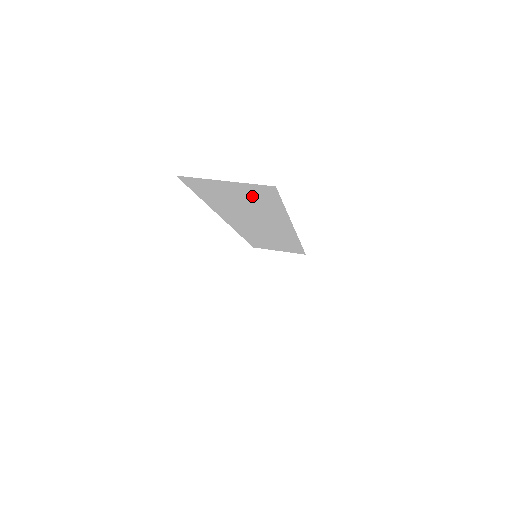
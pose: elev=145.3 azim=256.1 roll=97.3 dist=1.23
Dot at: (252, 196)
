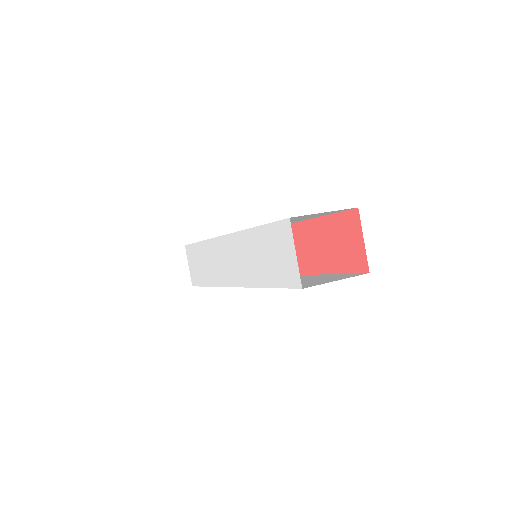
Dot at: (317, 215)
